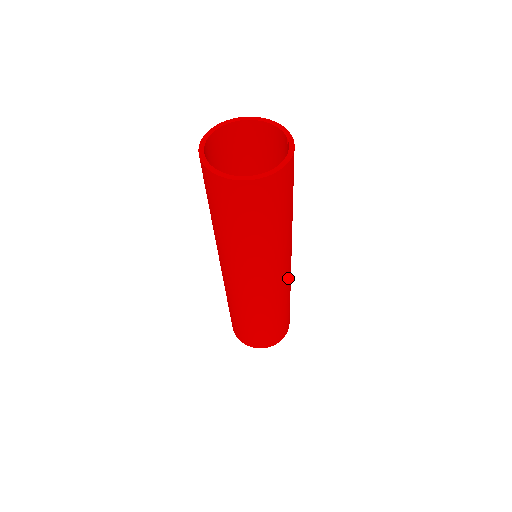
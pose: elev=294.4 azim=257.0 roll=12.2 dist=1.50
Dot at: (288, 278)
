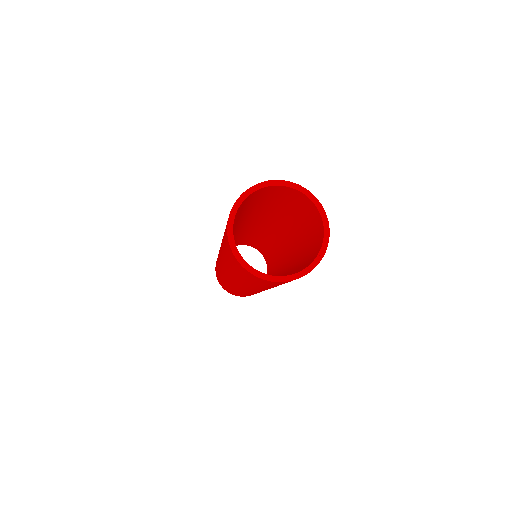
Dot at: occluded
